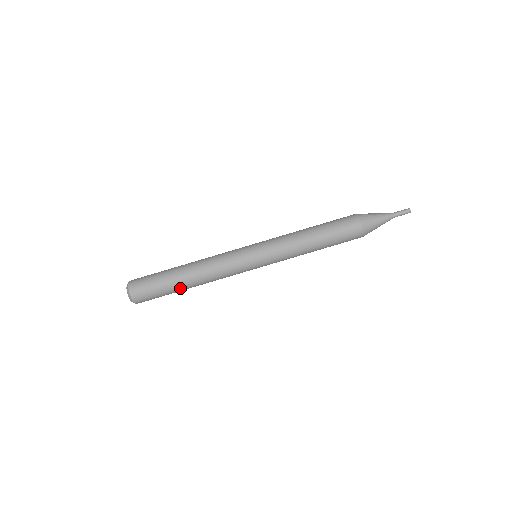
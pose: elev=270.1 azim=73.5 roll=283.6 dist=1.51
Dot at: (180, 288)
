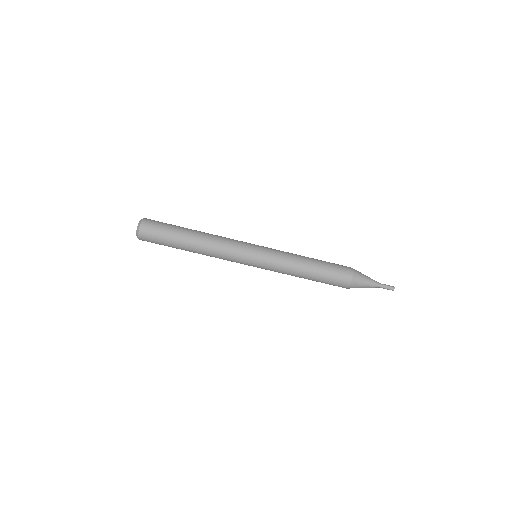
Dot at: (182, 248)
